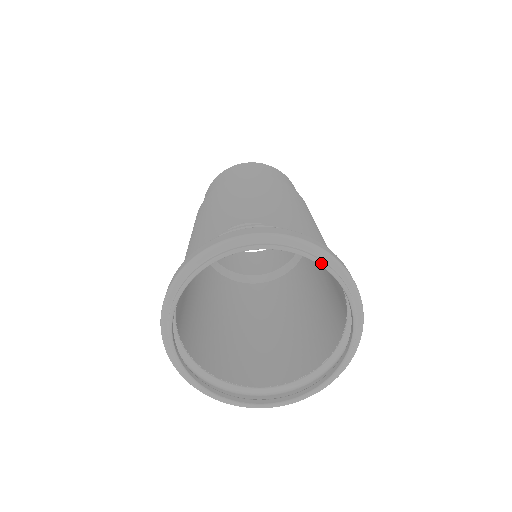
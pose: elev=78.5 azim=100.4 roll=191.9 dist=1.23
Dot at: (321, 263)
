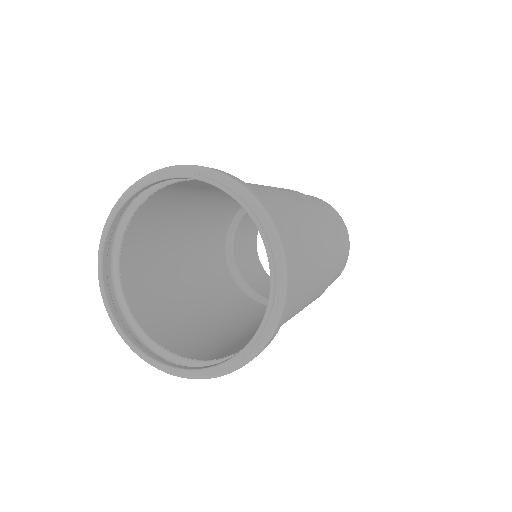
Dot at: (196, 177)
